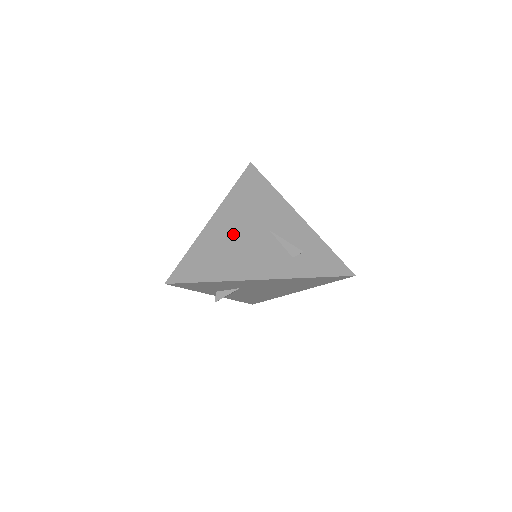
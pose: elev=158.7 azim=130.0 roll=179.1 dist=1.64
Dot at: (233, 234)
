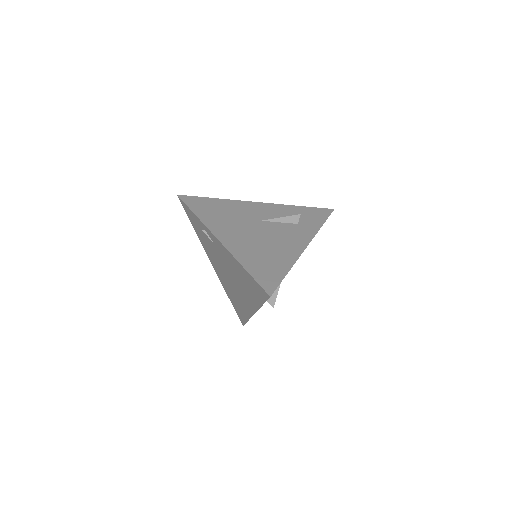
Dot at: (248, 238)
